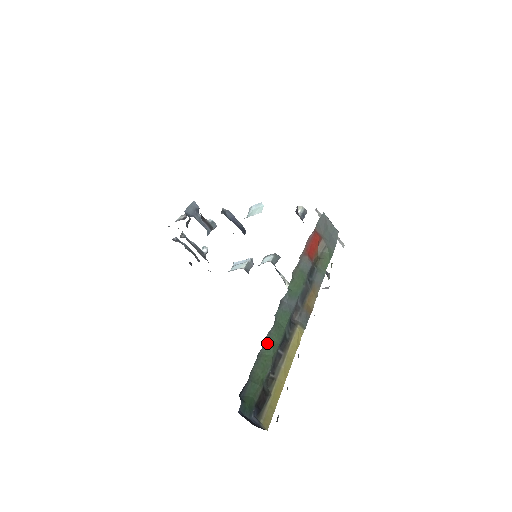
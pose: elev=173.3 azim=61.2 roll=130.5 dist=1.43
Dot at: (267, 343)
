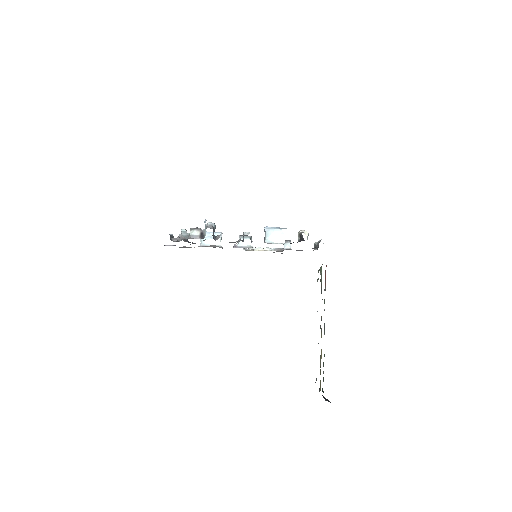
Dot at: (324, 356)
